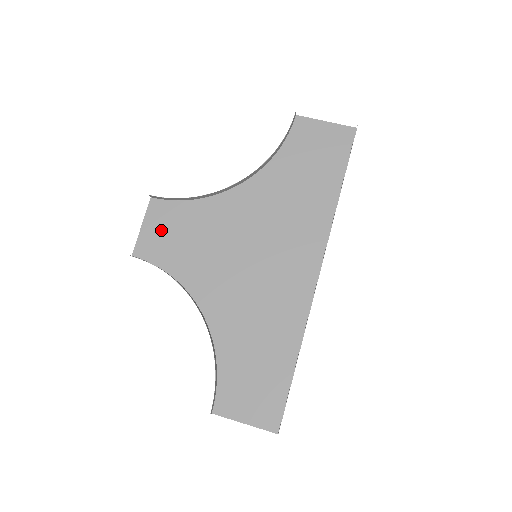
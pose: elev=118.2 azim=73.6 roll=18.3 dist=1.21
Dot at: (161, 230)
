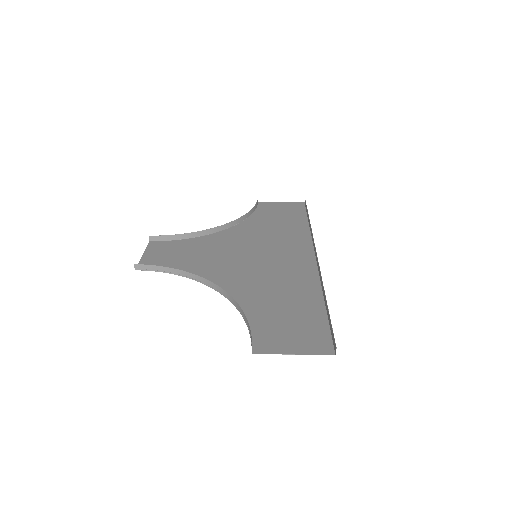
Dot at: (163, 254)
